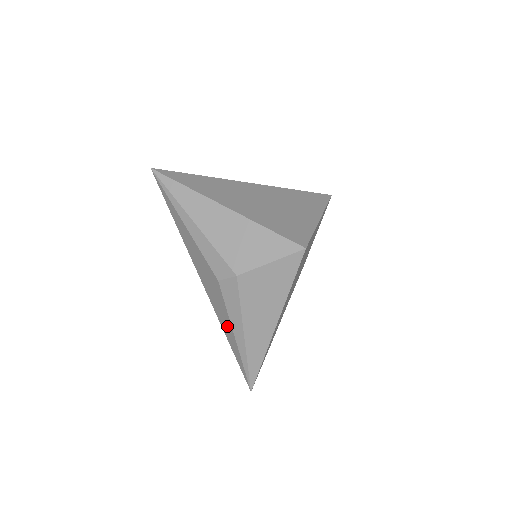
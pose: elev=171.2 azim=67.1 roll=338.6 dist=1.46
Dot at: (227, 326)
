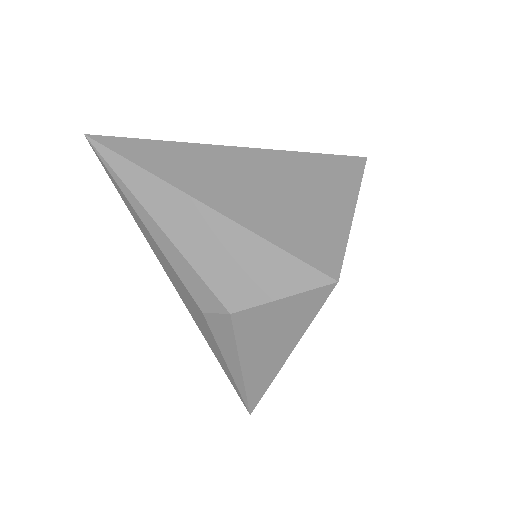
Dot at: (217, 353)
